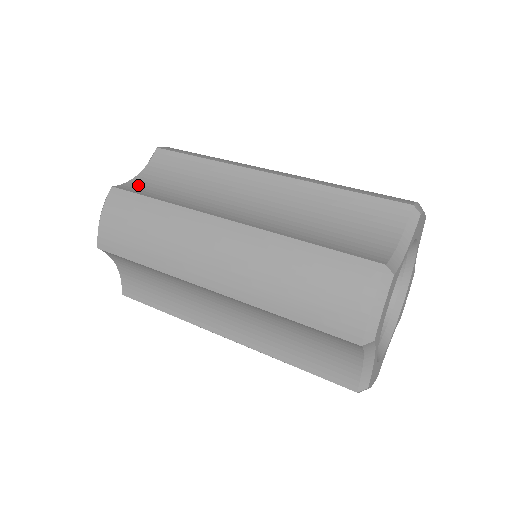
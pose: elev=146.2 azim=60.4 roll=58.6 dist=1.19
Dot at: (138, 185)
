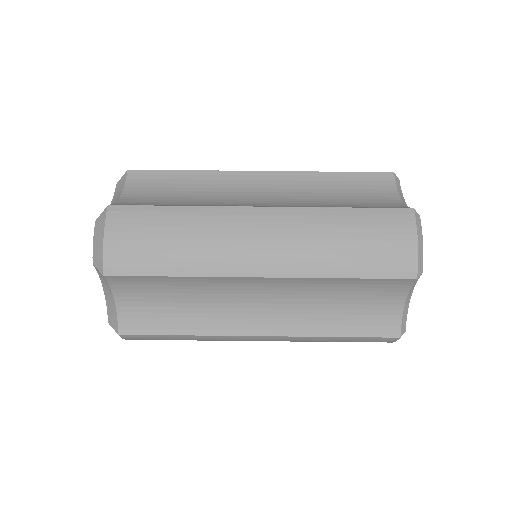
Dot at: (132, 202)
